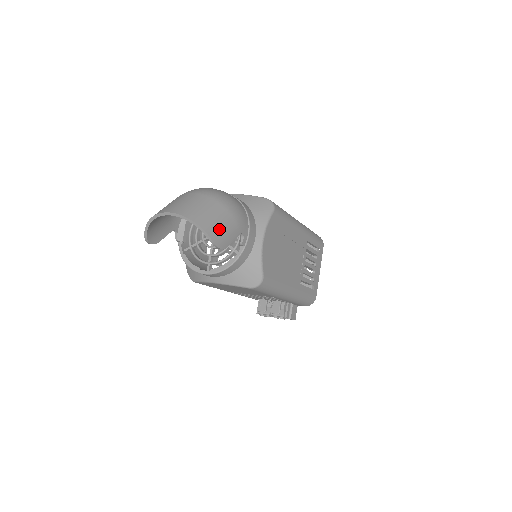
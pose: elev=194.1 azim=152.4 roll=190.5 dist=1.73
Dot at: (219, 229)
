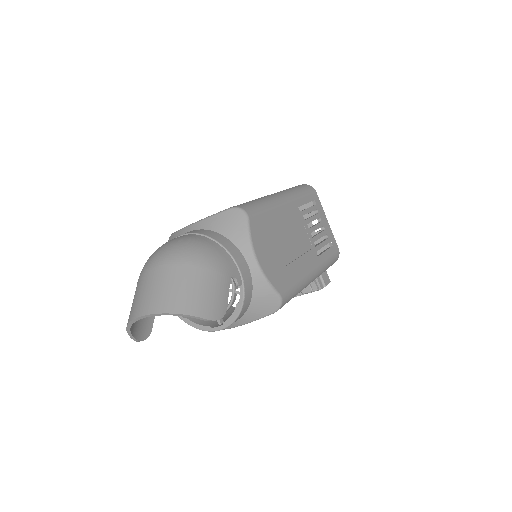
Dot at: (206, 298)
